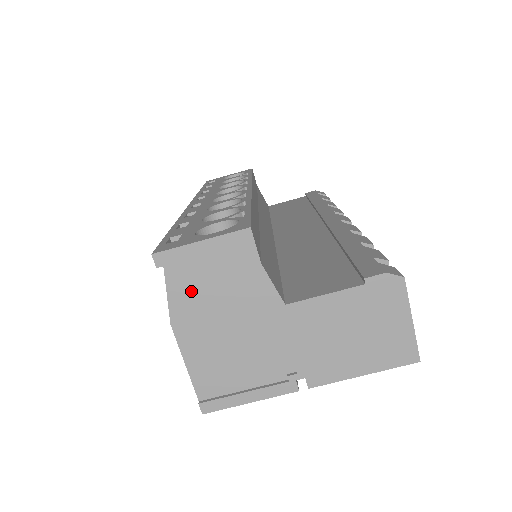
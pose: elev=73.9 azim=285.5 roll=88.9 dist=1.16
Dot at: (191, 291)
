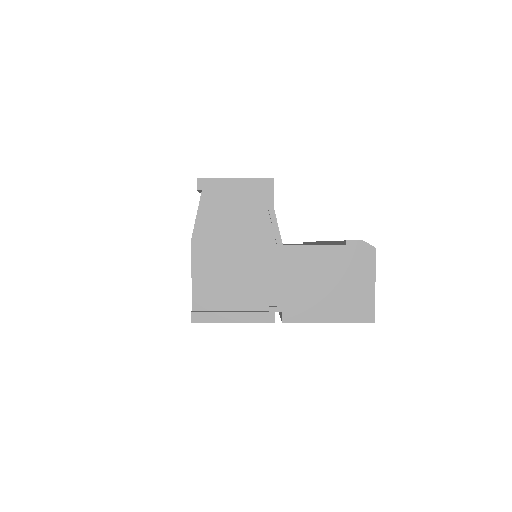
Dot at: (216, 216)
